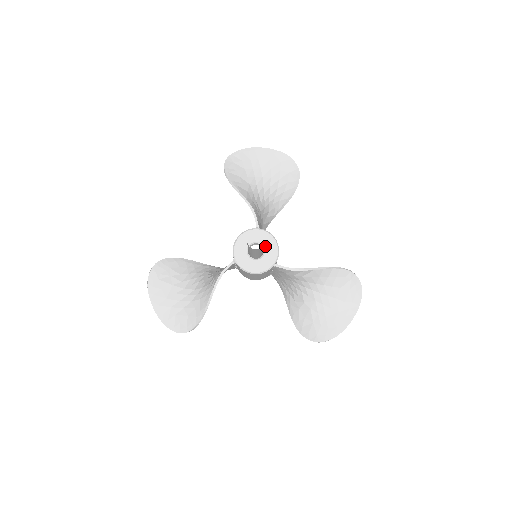
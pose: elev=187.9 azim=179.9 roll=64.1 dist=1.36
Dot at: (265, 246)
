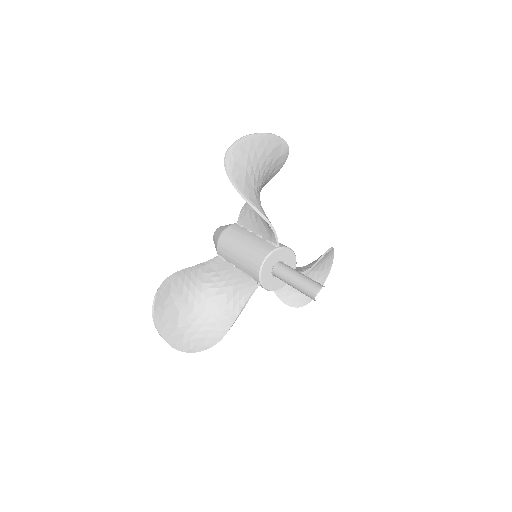
Dot at: (286, 262)
